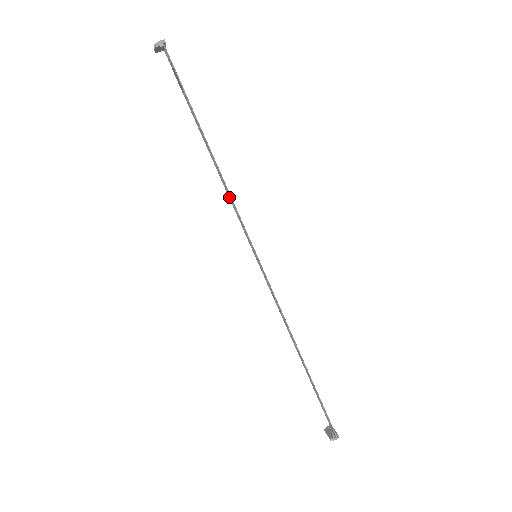
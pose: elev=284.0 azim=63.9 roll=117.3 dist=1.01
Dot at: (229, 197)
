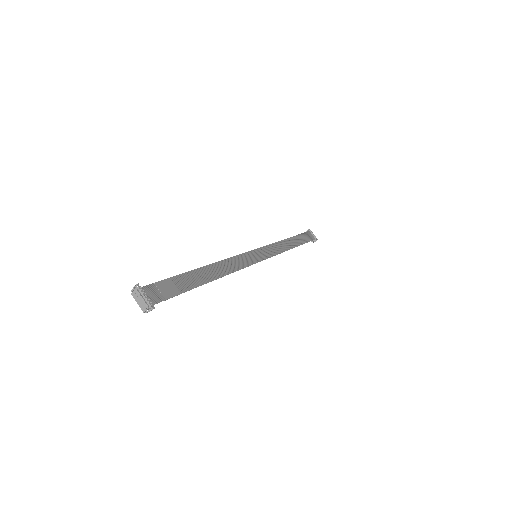
Dot at: (228, 262)
